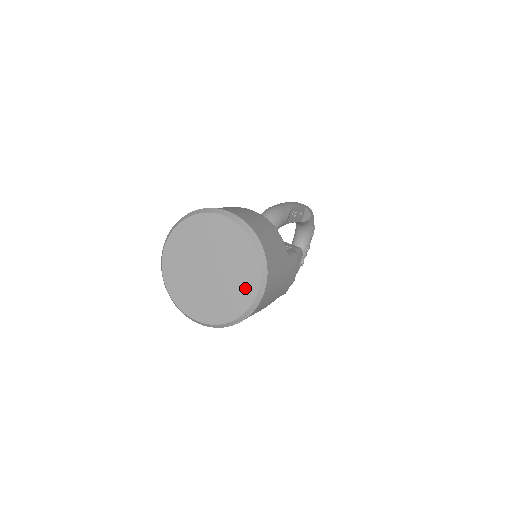
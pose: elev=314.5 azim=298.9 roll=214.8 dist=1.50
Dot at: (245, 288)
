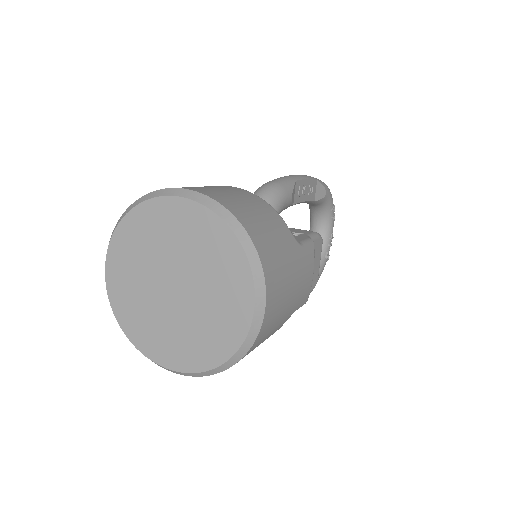
Dot at: (233, 307)
